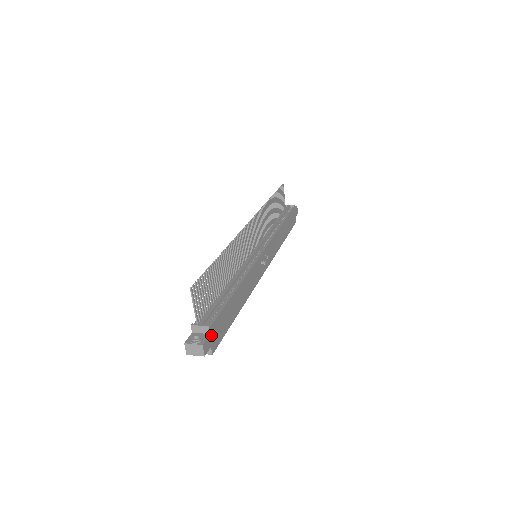
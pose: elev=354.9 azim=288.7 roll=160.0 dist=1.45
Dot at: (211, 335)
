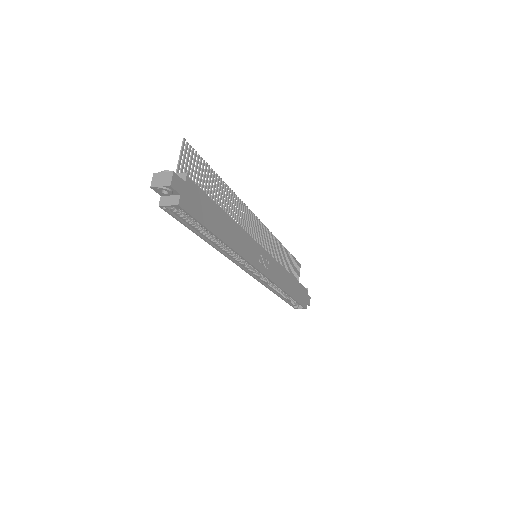
Dot at: (186, 186)
